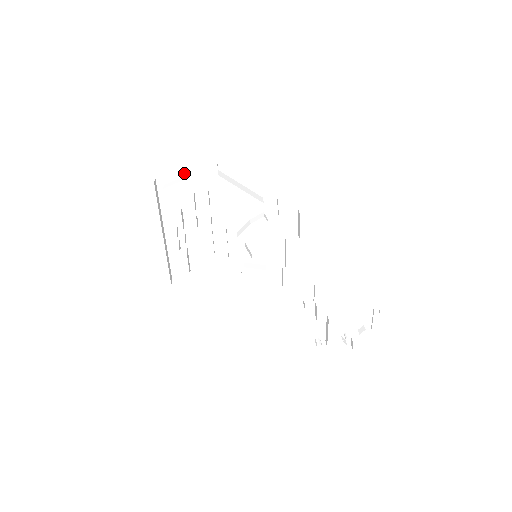
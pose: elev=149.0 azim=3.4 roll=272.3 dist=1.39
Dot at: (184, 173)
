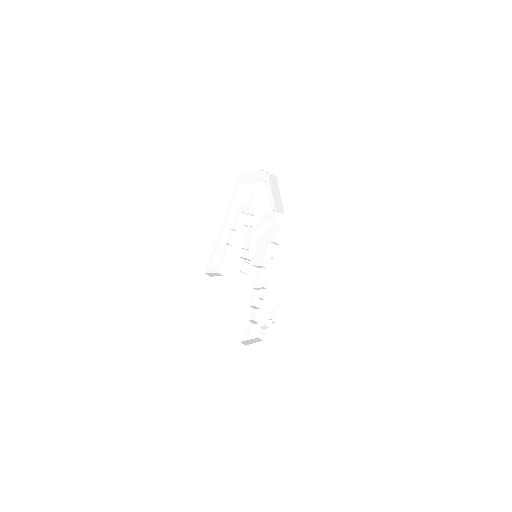
Dot at: (253, 177)
